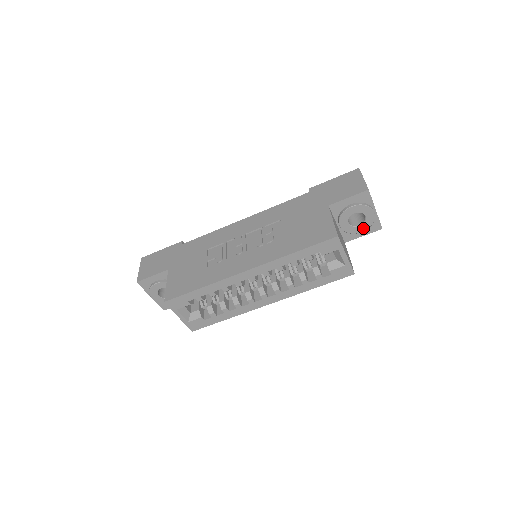
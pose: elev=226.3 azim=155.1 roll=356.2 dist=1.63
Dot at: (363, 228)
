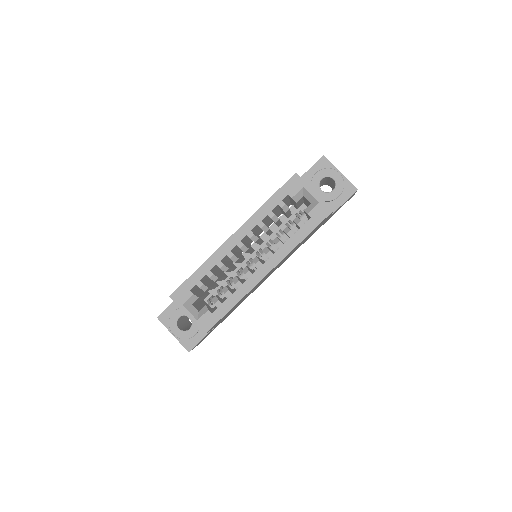
Dot at: (338, 192)
